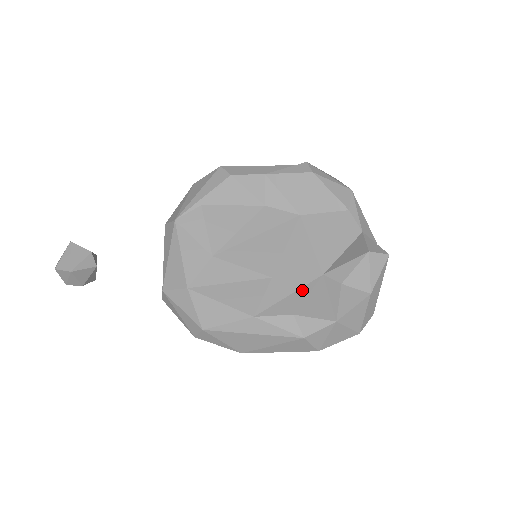
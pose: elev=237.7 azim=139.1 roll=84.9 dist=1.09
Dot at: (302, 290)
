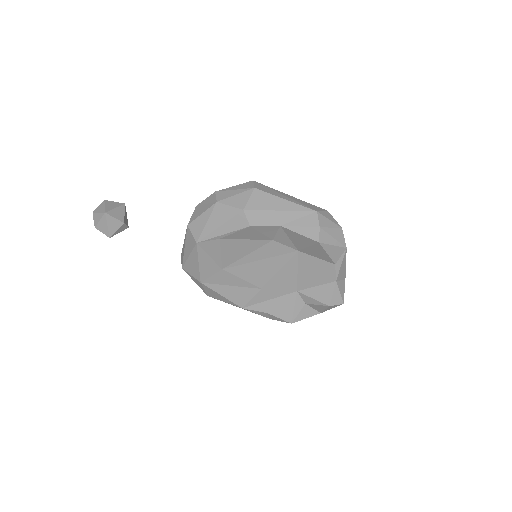
Dot at: (279, 299)
